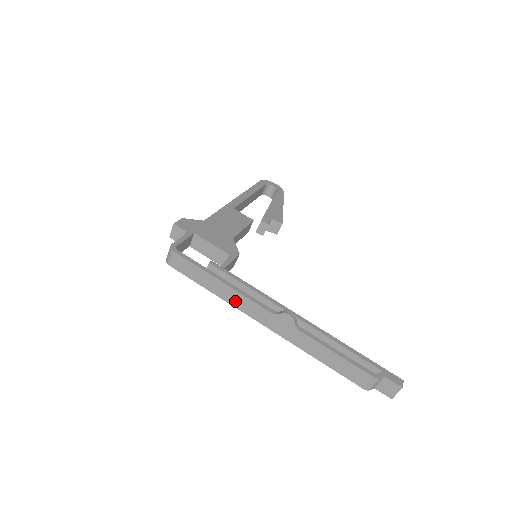
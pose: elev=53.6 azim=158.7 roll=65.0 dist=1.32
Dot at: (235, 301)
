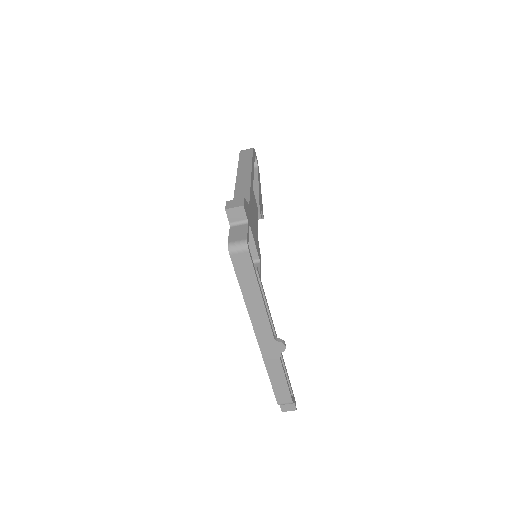
Dot at: (255, 314)
